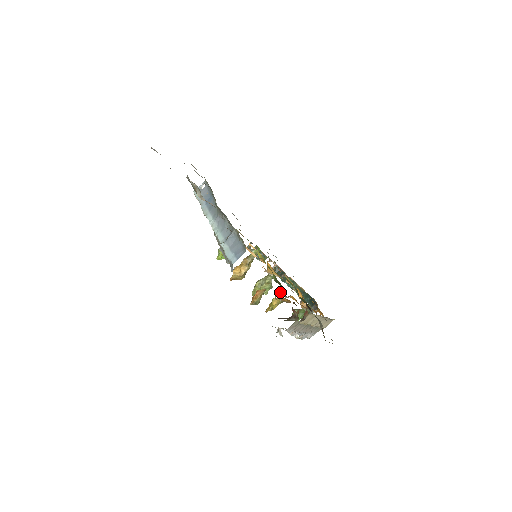
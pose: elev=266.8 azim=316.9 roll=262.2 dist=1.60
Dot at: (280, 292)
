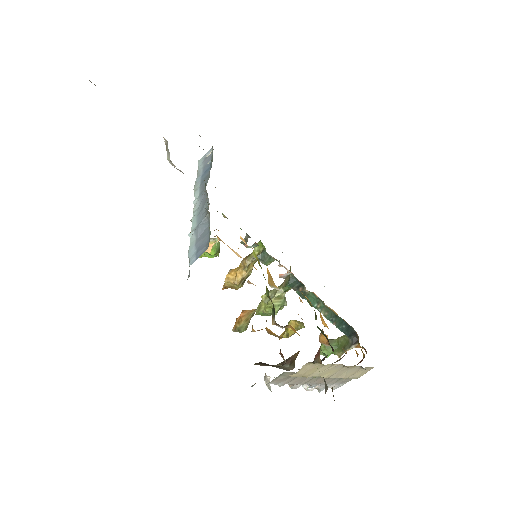
Dot at: occluded
